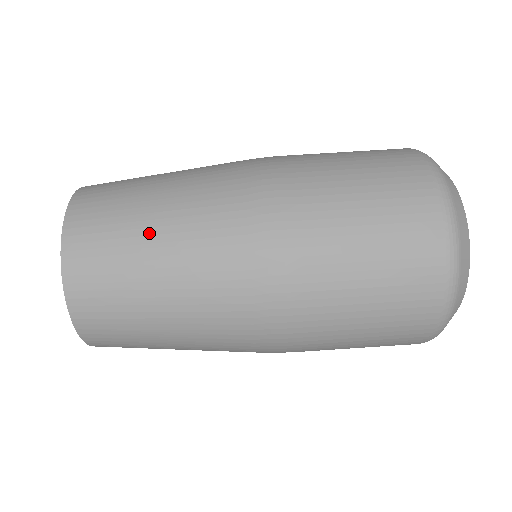
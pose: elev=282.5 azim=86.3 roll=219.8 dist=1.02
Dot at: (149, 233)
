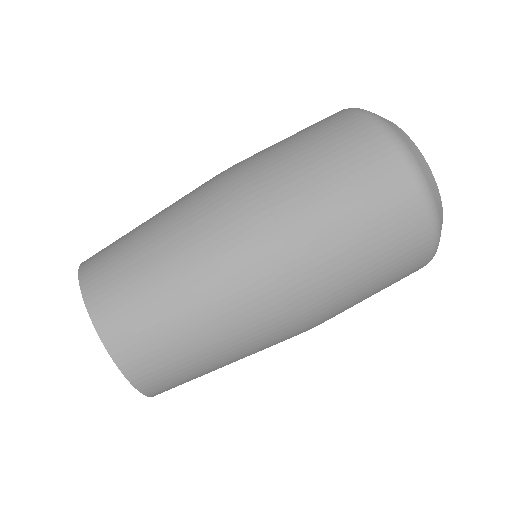
Dot at: (181, 309)
